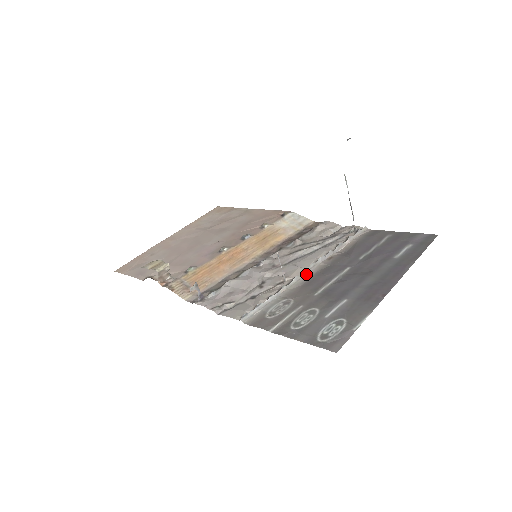
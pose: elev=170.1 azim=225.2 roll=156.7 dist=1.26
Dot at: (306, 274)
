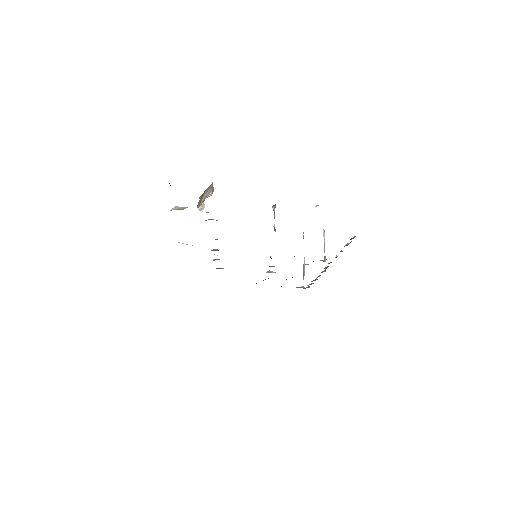
Dot at: occluded
